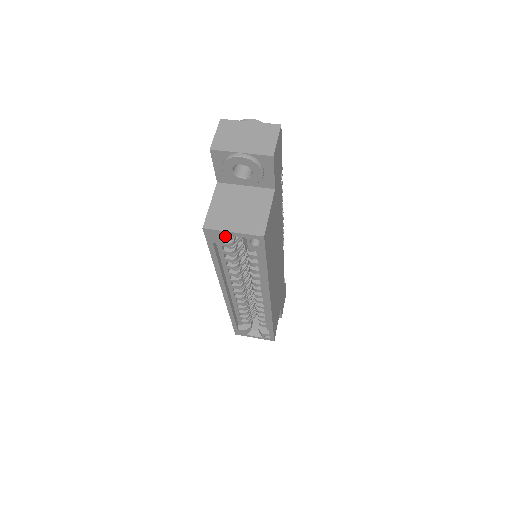
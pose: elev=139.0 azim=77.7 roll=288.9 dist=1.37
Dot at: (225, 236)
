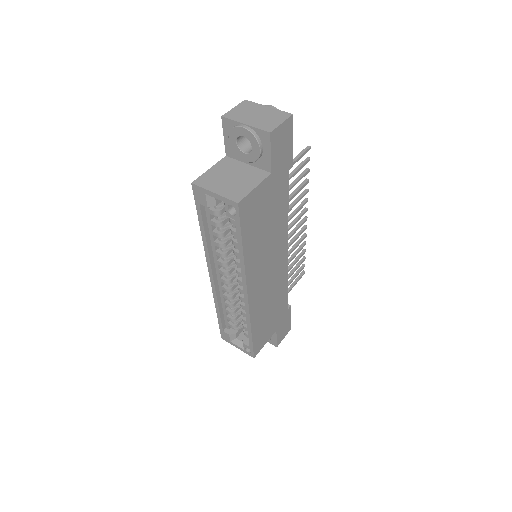
Dot at: (210, 198)
